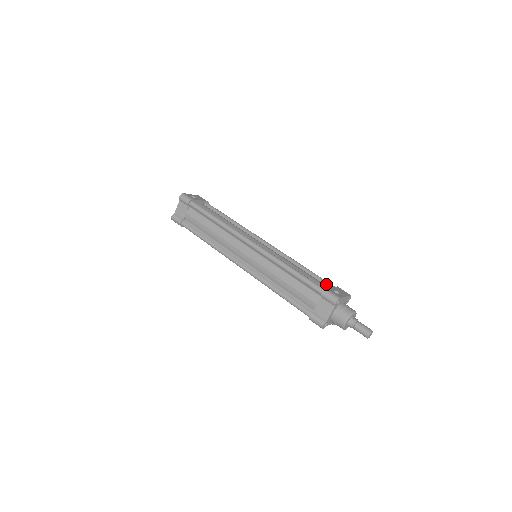
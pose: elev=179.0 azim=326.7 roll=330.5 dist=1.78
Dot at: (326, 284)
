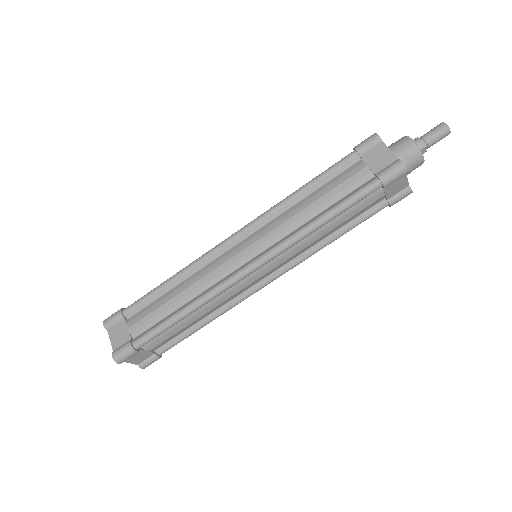
Dot at: occluded
